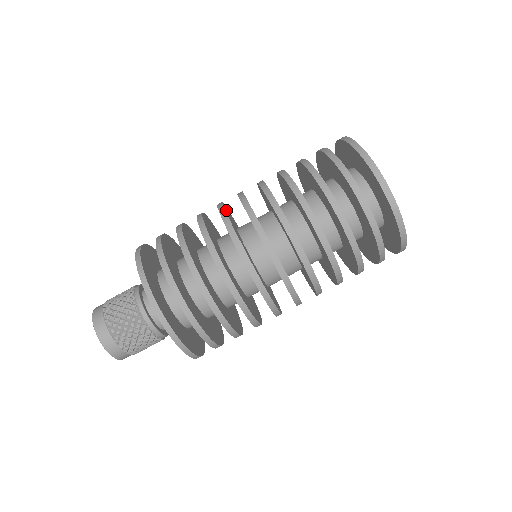
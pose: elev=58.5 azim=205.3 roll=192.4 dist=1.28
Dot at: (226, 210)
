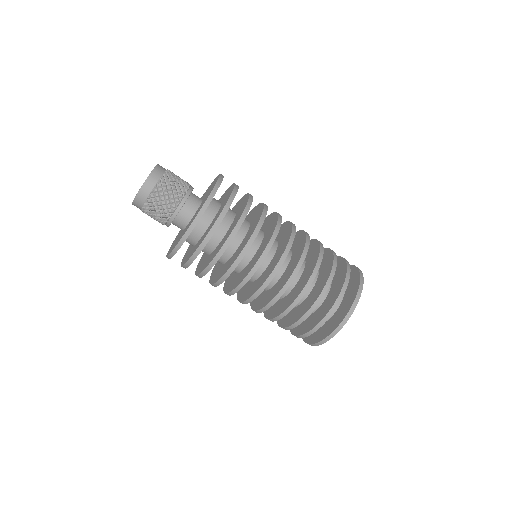
Dot at: occluded
